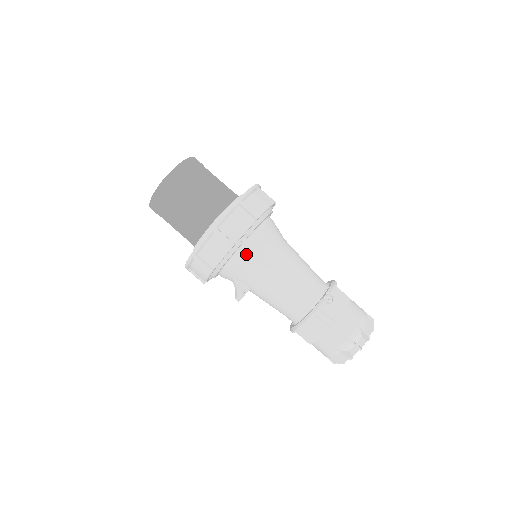
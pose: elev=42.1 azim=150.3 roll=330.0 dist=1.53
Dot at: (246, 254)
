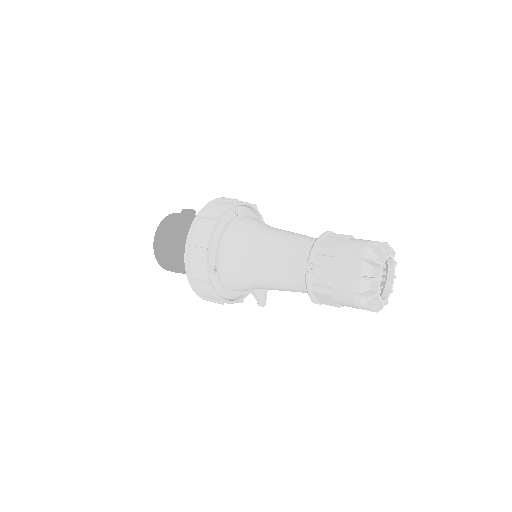
Dot at: (229, 276)
